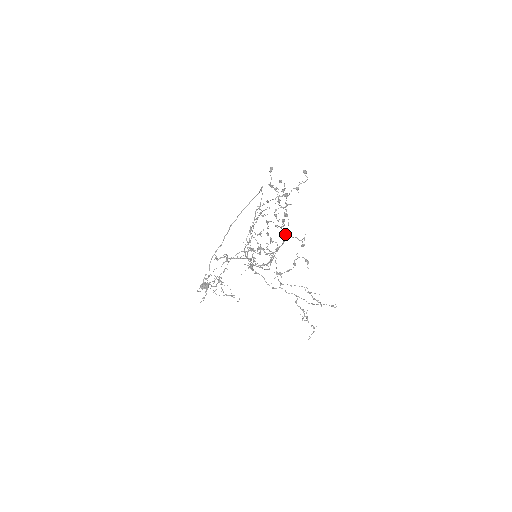
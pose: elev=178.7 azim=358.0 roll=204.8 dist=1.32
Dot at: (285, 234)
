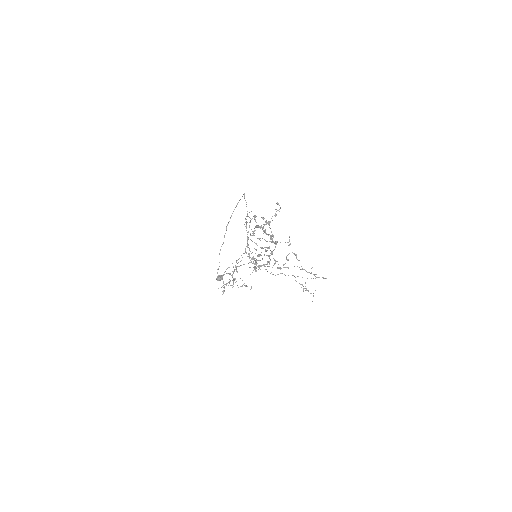
Dot at: (275, 244)
